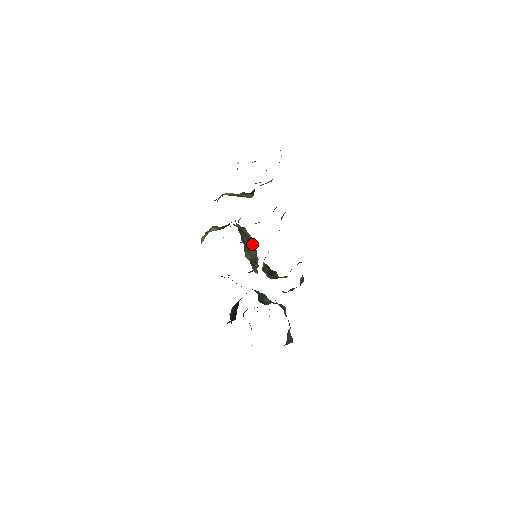
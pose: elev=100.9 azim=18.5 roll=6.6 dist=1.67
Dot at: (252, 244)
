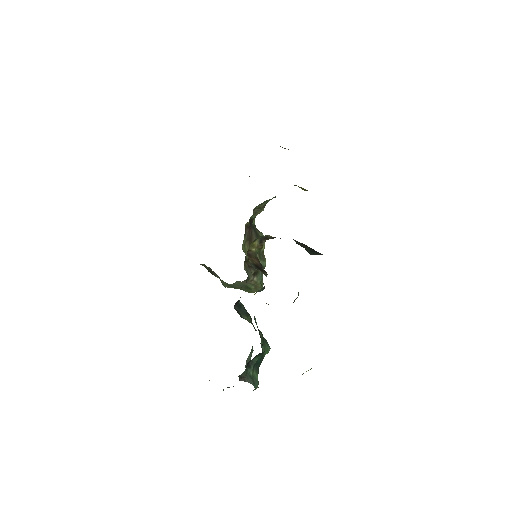
Dot at: (263, 254)
